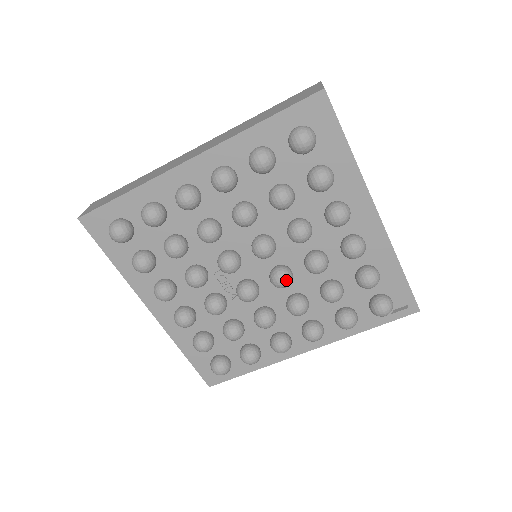
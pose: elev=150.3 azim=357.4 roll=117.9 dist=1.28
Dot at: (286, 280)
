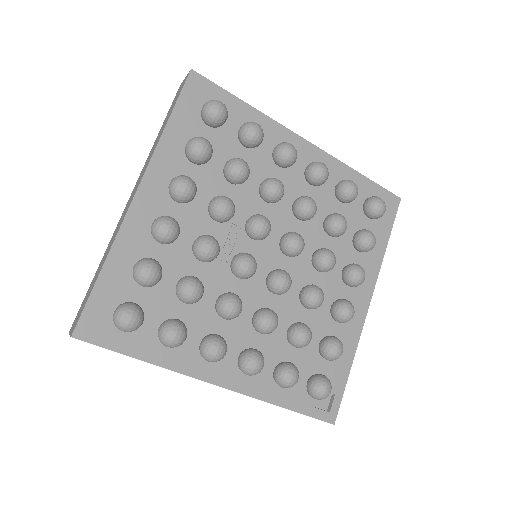
Dot at: (289, 284)
